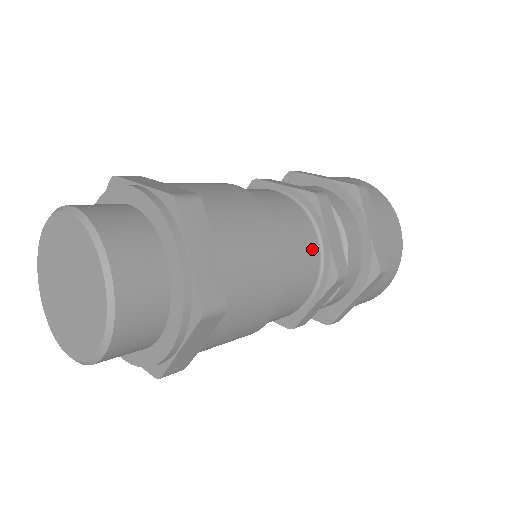
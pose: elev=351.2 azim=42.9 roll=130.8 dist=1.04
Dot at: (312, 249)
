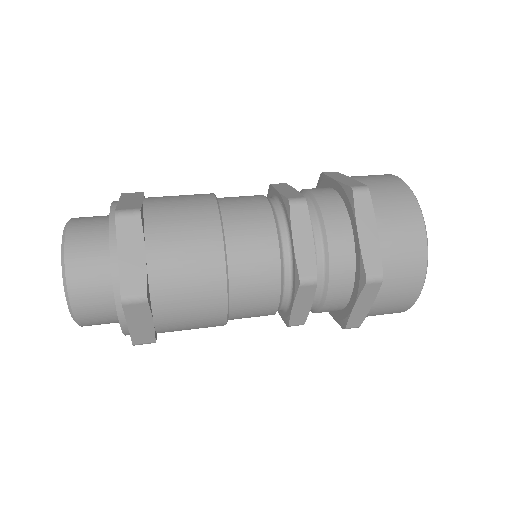
Dot at: (273, 253)
